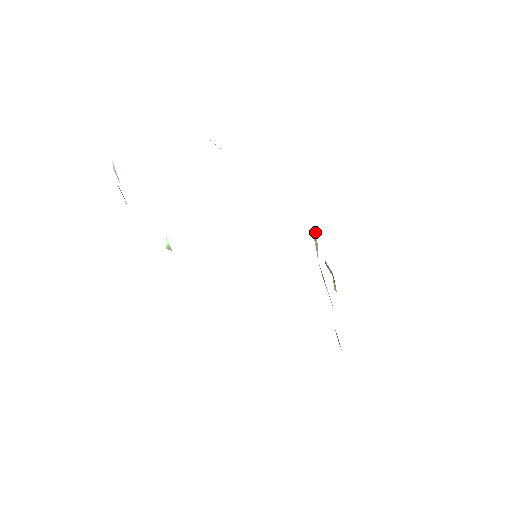
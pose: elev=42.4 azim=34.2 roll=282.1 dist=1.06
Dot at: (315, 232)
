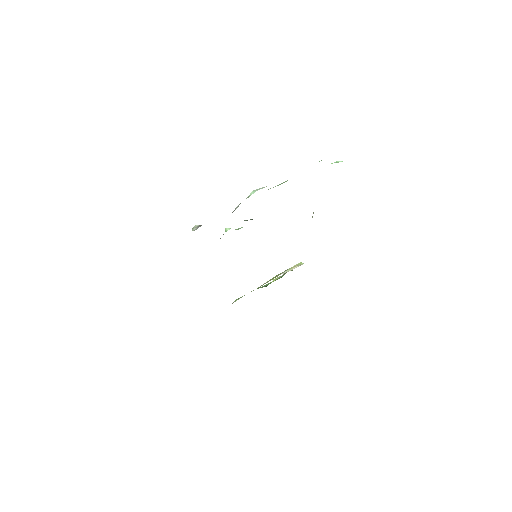
Dot at: (300, 265)
